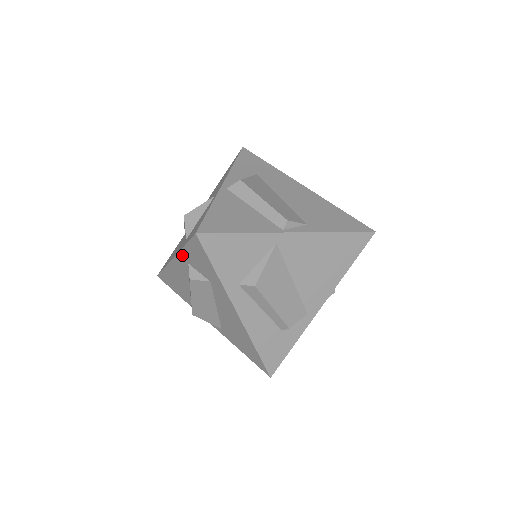
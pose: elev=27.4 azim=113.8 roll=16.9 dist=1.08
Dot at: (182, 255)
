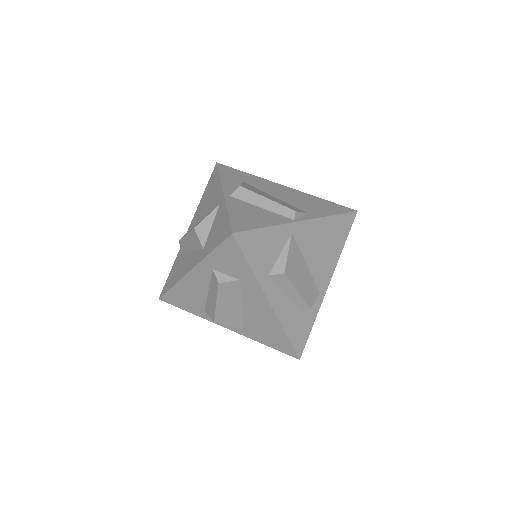
Dot at: (206, 263)
